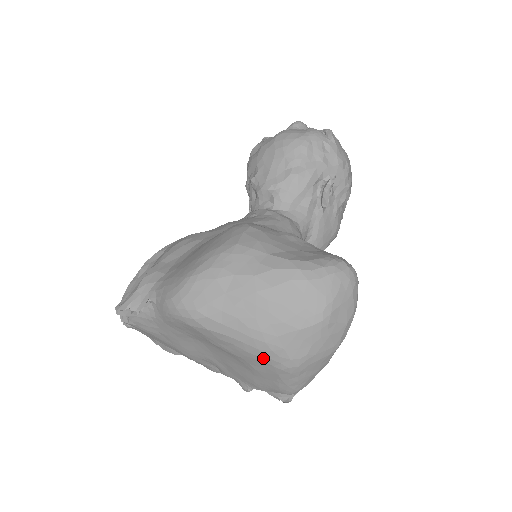
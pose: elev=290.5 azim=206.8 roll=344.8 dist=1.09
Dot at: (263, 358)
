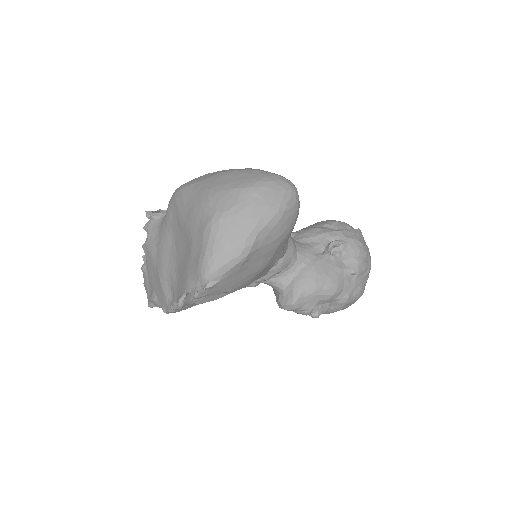
Dot at: (201, 213)
